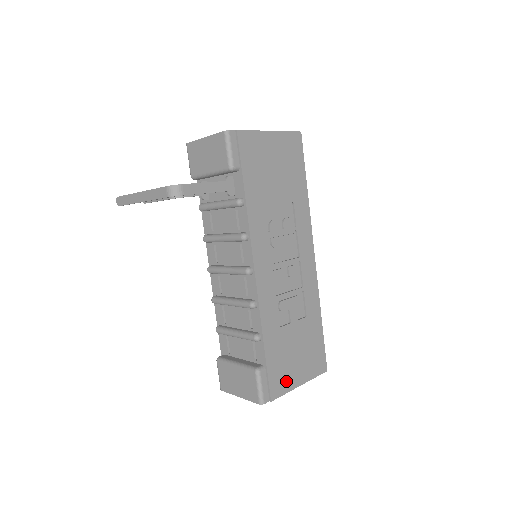
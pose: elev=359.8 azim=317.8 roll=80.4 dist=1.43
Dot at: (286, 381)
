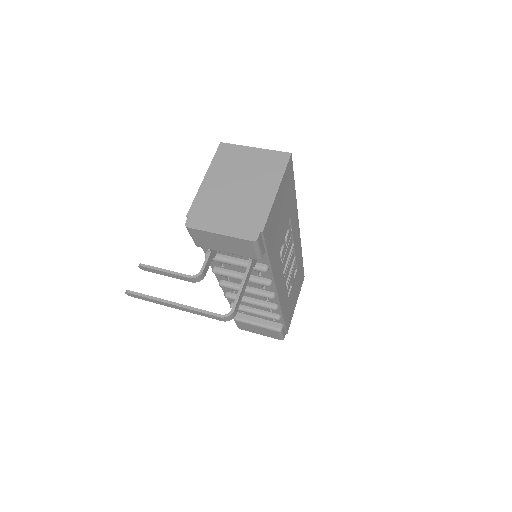
Dot at: (291, 315)
